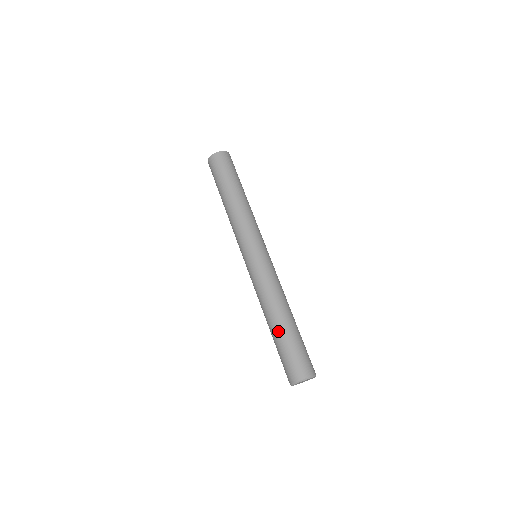
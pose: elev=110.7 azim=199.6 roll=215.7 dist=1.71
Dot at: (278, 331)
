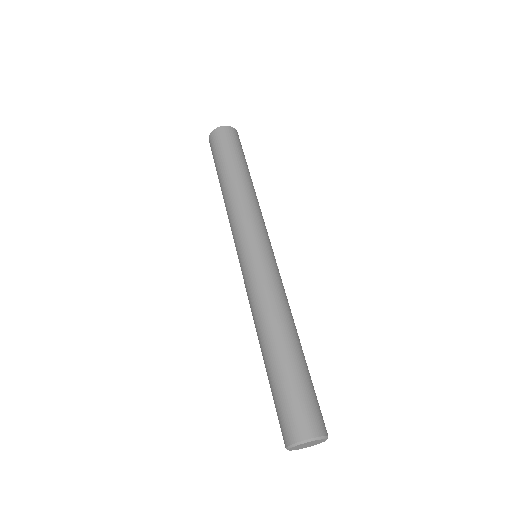
Dot at: (292, 355)
